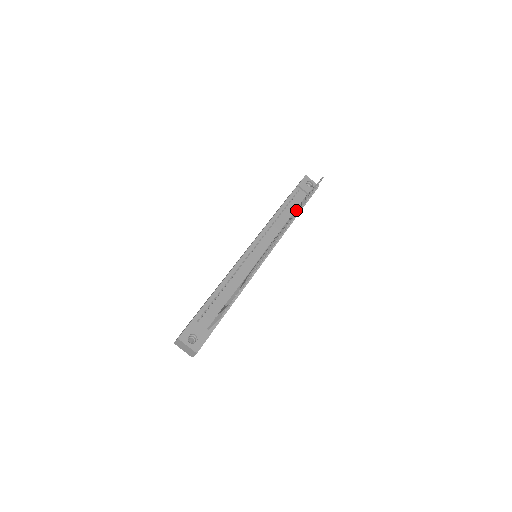
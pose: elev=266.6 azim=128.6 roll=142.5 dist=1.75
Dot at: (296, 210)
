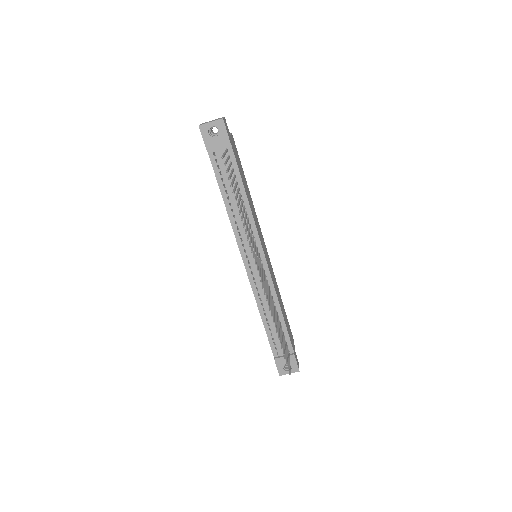
Dot at: occluded
